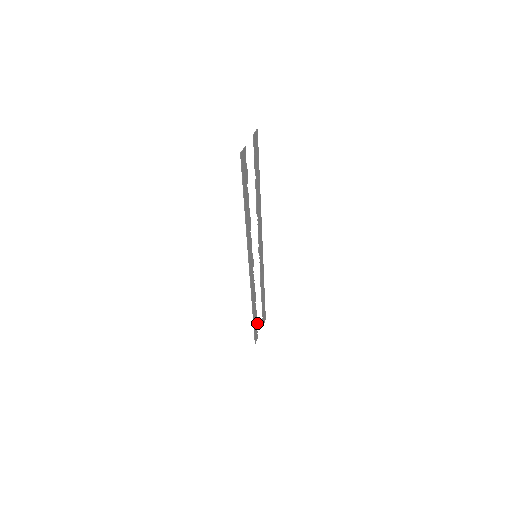
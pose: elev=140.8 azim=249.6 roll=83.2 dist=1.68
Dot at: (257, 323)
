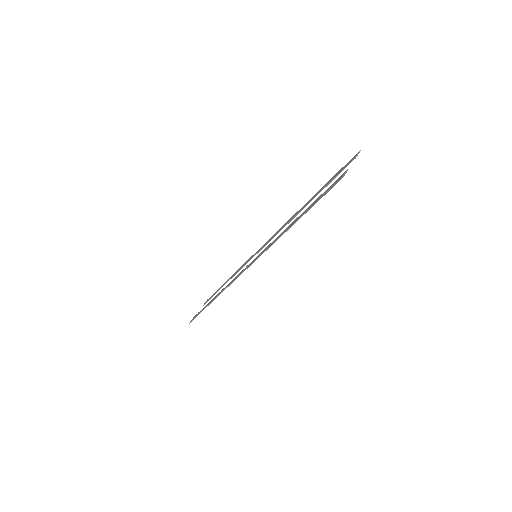
Dot at: occluded
